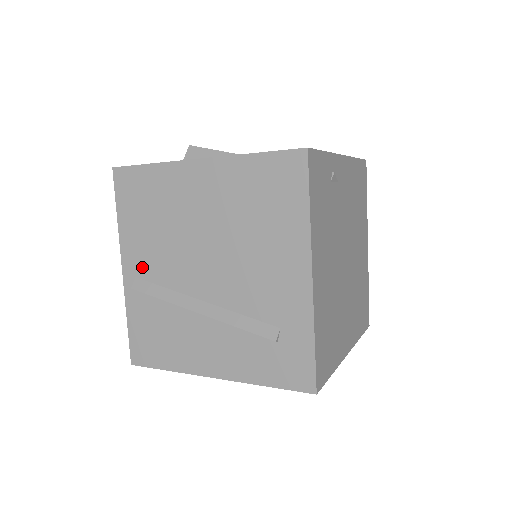
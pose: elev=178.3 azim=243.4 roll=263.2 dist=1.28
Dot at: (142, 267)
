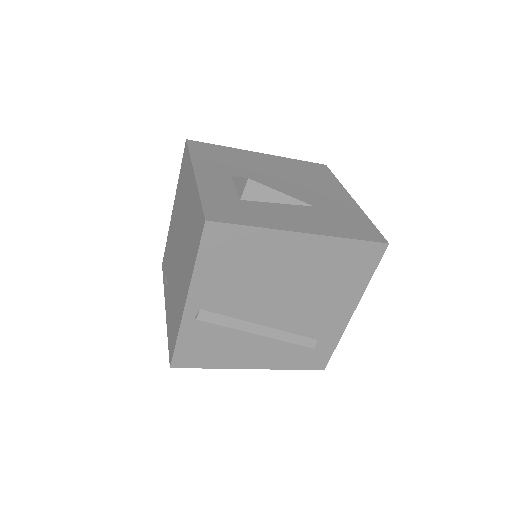
Dot at: (211, 302)
